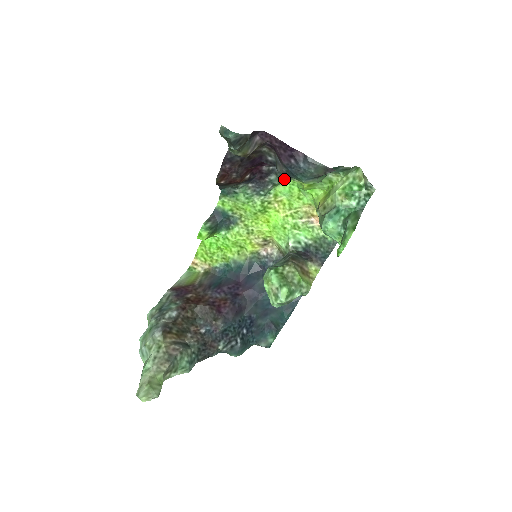
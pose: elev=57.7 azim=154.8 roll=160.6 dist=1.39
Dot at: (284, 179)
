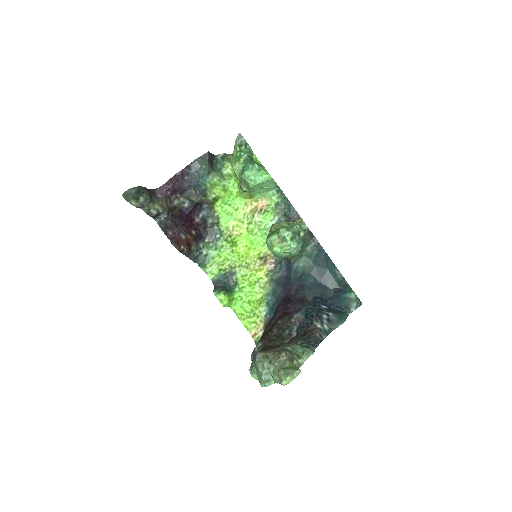
Dot at: (216, 213)
